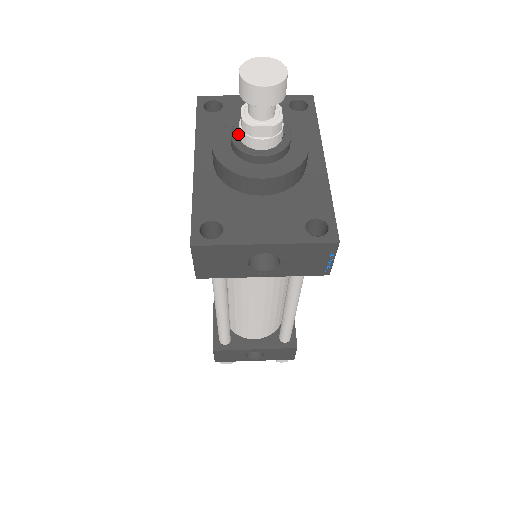
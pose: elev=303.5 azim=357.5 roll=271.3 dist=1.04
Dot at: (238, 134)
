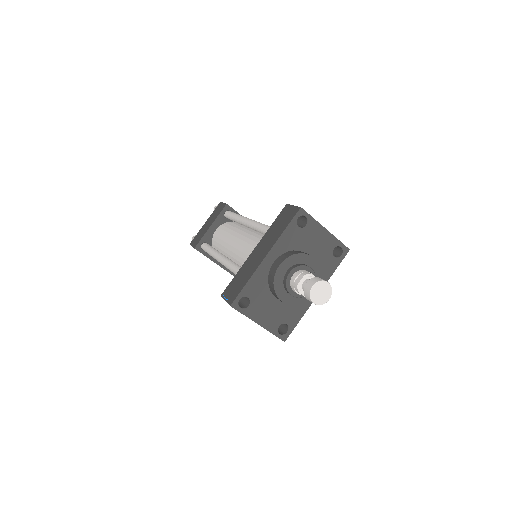
Dot at: (293, 274)
